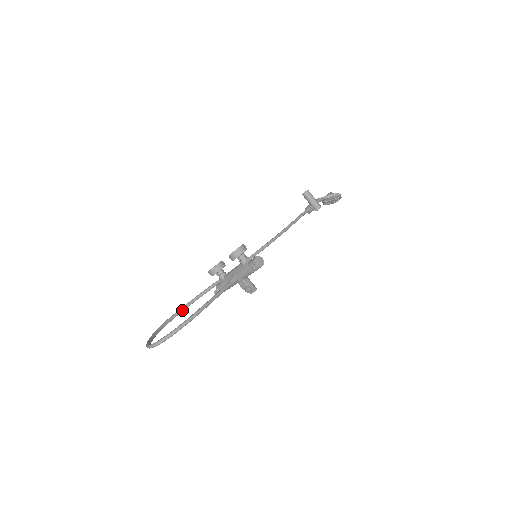
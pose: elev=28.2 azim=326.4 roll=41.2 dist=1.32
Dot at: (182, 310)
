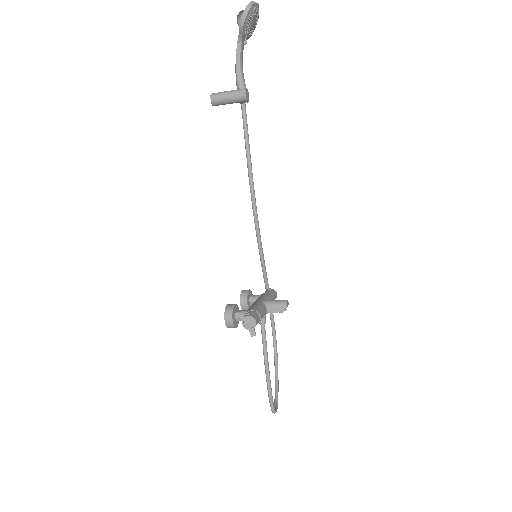
Dot at: (273, 325)
